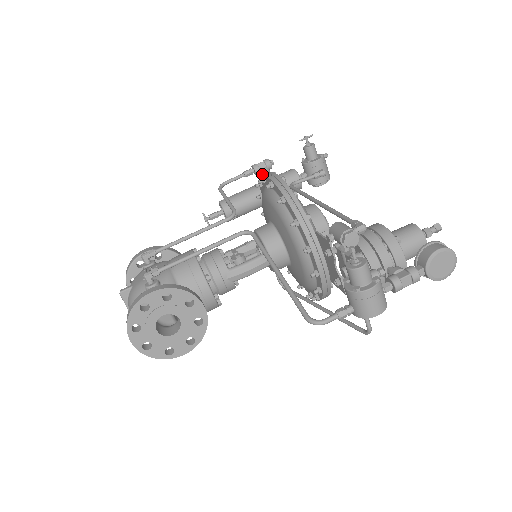
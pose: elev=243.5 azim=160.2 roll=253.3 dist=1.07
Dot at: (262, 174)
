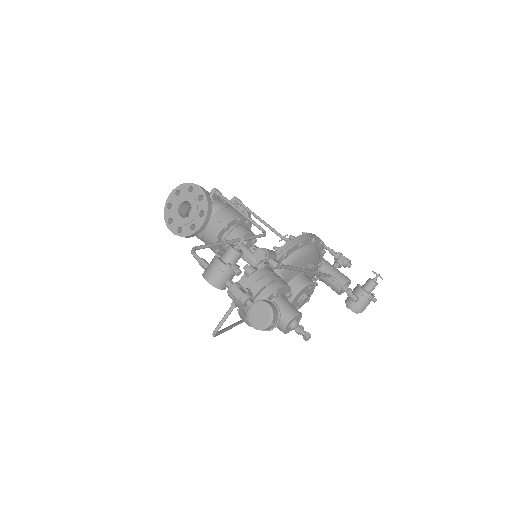
Dot at: (335, 260)
